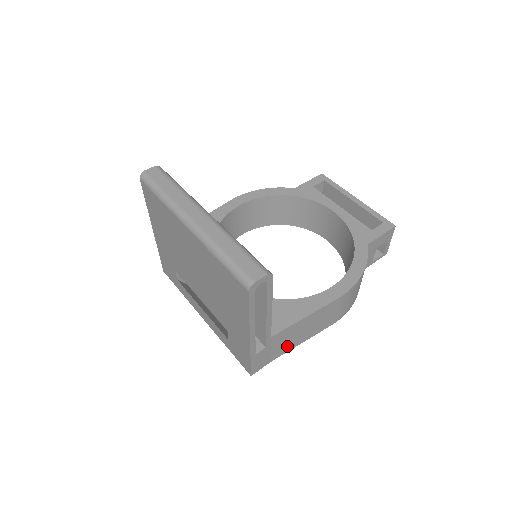
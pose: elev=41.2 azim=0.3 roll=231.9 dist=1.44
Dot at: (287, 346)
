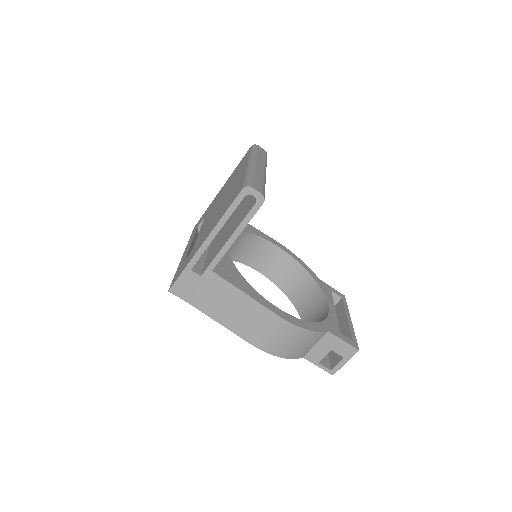
Dot at: (210, 306)
